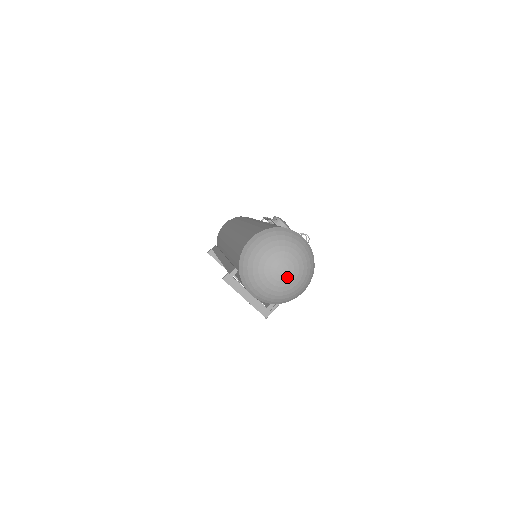
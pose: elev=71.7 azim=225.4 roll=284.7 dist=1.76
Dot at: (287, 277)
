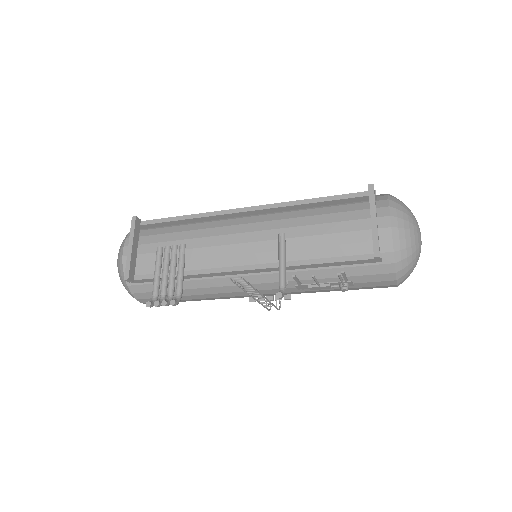
Dot at: occluded
